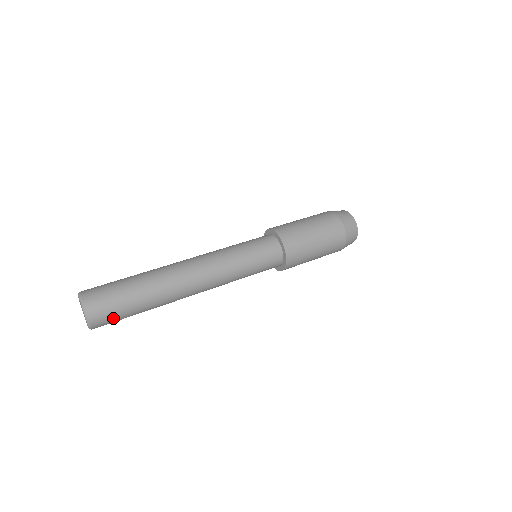
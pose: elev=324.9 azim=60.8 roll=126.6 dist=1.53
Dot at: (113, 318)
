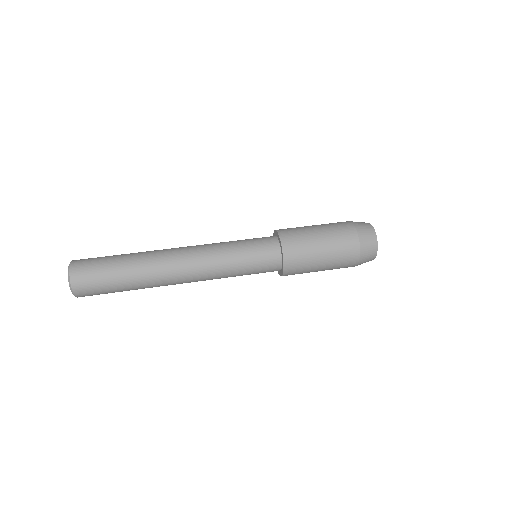
Dot at: (98, 294)
